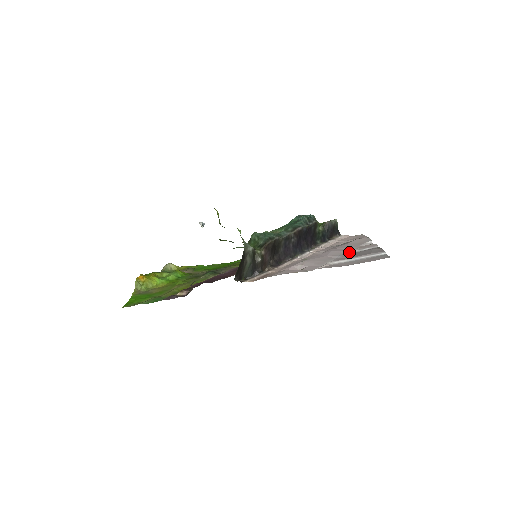
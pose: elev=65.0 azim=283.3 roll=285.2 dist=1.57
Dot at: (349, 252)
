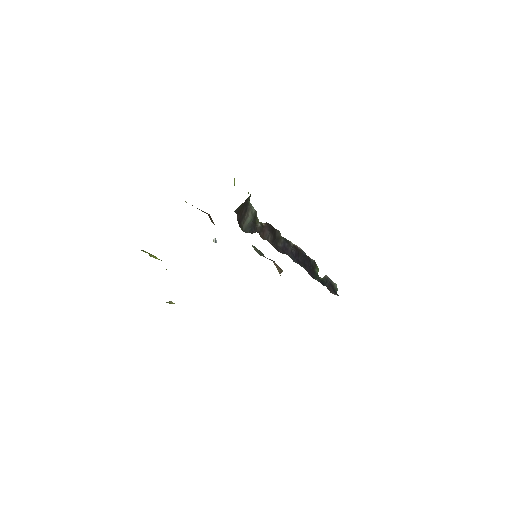
Dot at: occluded
